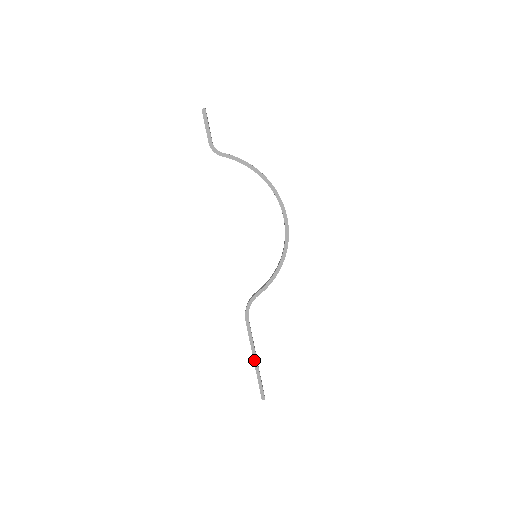
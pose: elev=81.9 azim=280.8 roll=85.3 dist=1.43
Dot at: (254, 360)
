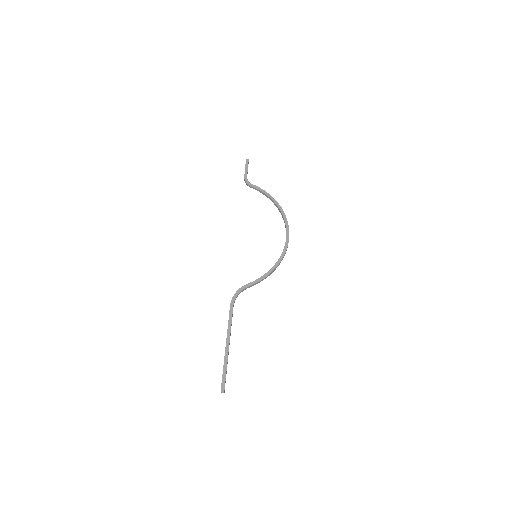
Dot at: (226, 345)
